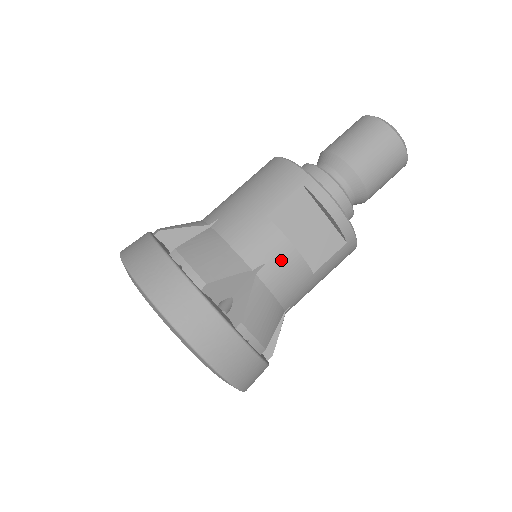
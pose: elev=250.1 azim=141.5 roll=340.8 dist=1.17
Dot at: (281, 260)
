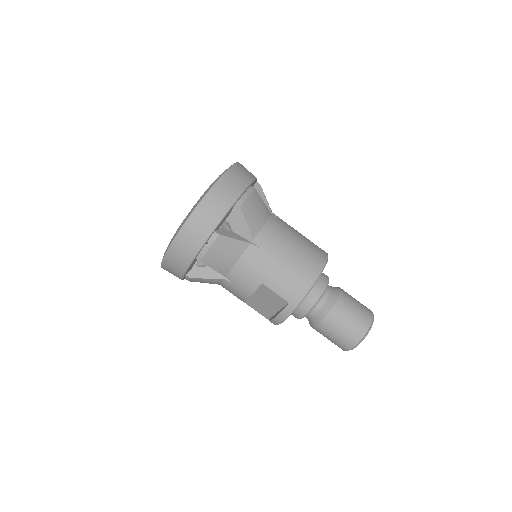
Dot at: (238, 291)
